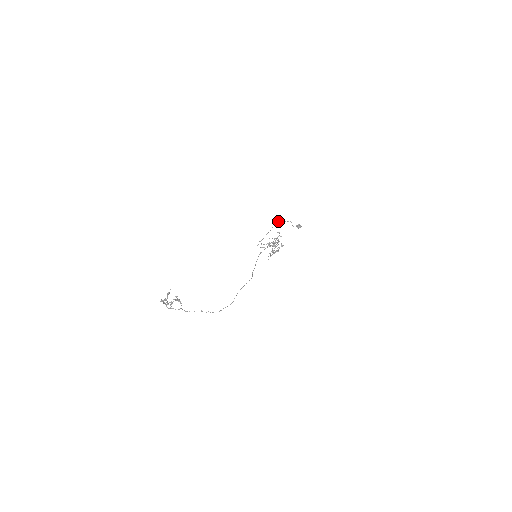
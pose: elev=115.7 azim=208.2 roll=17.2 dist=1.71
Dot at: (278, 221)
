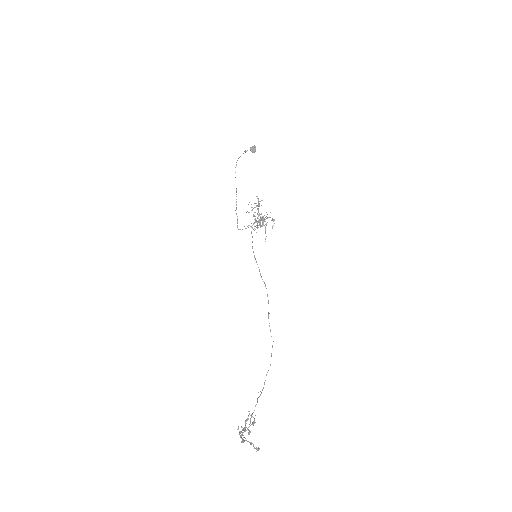
Dot at: (236, 165)
